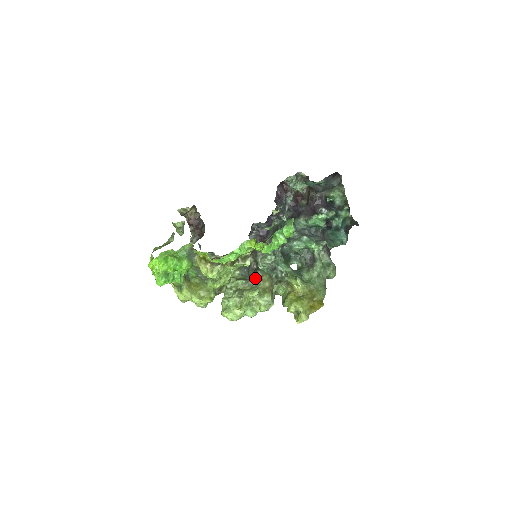
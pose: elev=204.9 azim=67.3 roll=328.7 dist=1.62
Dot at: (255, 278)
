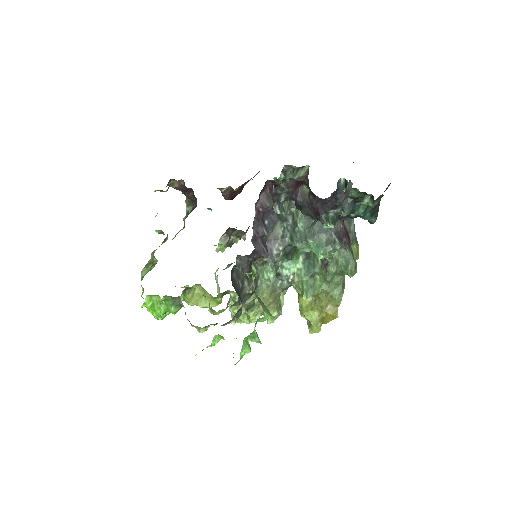
Dot at: (257, 291)
